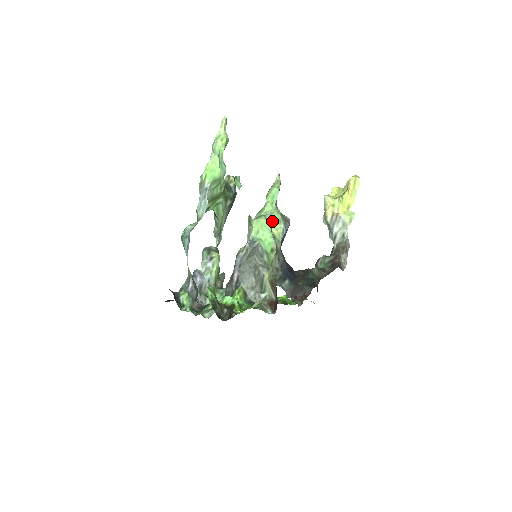
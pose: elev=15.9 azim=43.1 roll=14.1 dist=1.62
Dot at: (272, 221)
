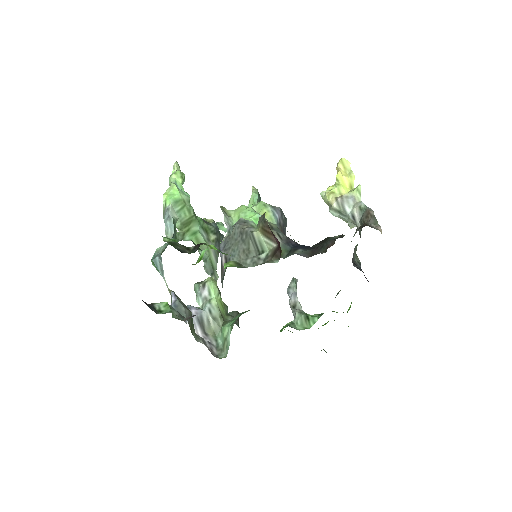
Dot at: (257, 212)
